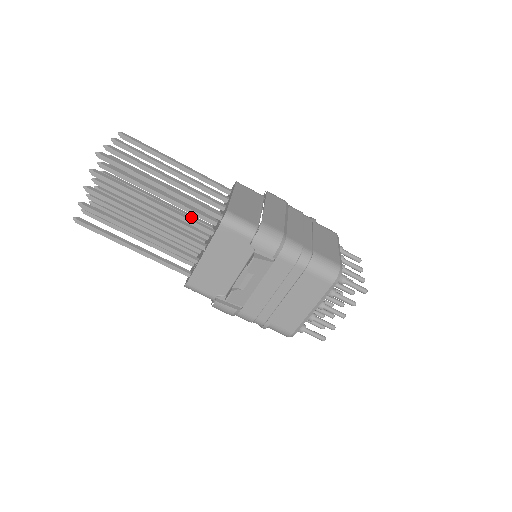
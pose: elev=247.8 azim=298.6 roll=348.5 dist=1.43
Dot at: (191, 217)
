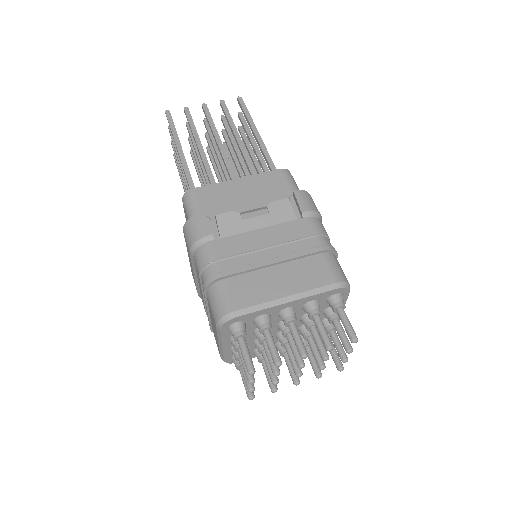
Dot at: occluded
